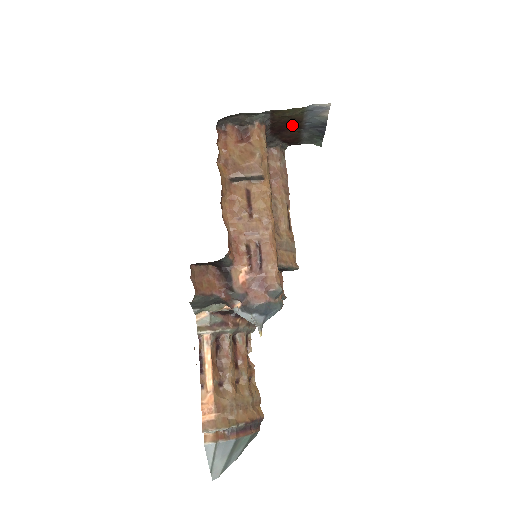
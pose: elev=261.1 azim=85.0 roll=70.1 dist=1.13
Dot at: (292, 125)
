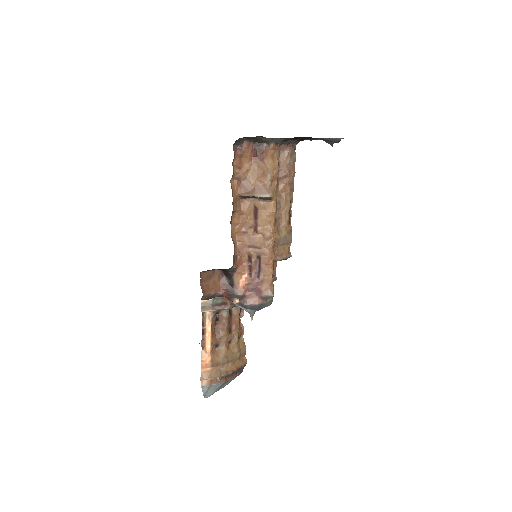
Dot at: occluded
